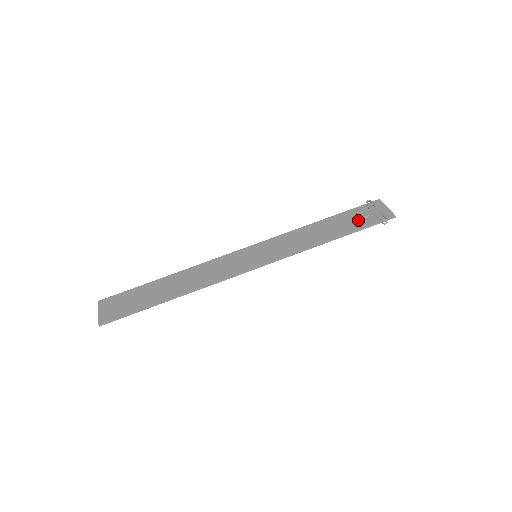
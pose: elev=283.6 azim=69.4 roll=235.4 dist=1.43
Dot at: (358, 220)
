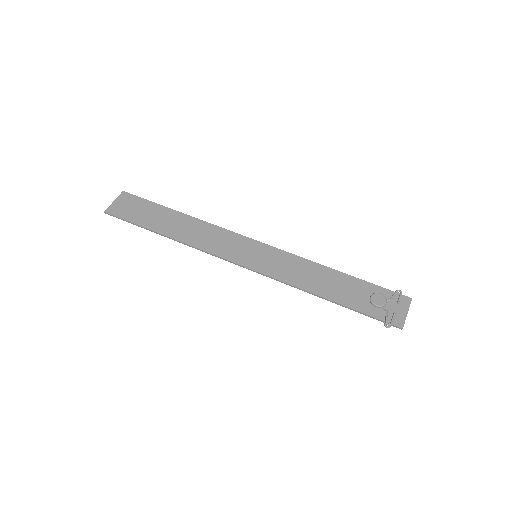
Dot at: (368, 301)
